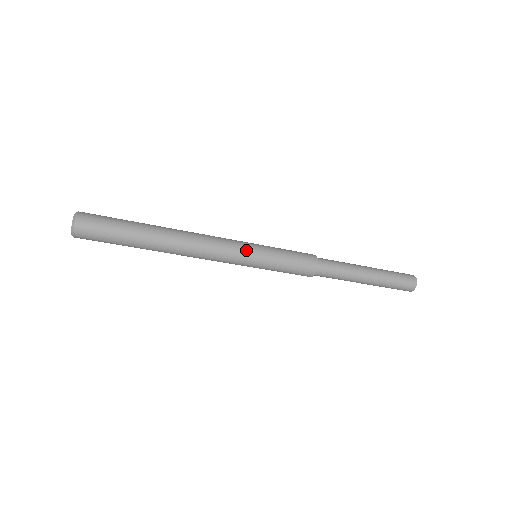
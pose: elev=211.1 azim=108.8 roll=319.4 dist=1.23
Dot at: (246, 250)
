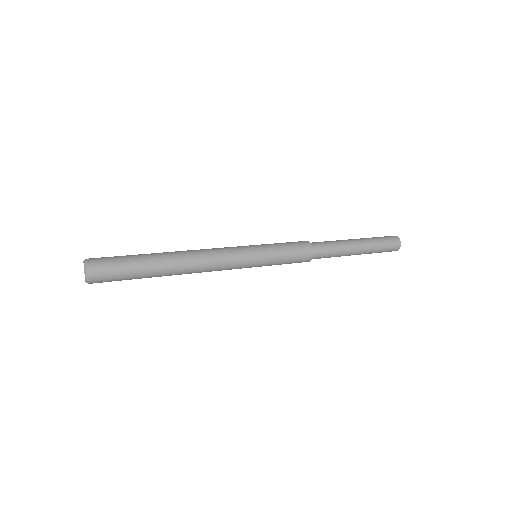
Dot at: (247, 255)
